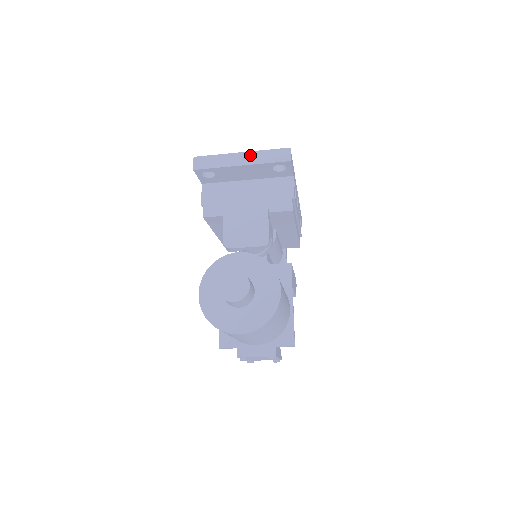
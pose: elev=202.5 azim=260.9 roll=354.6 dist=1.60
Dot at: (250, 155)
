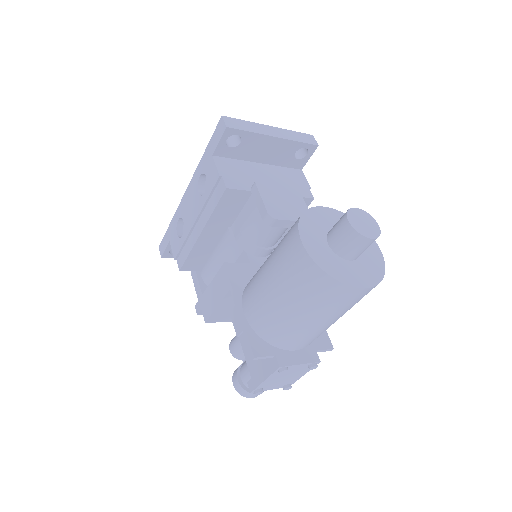
Dot at: (280, 130)
